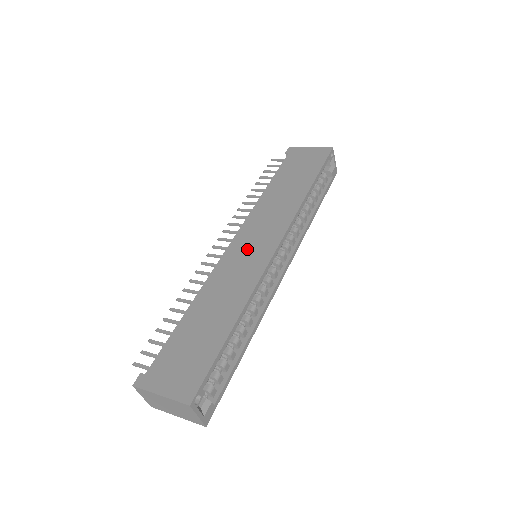
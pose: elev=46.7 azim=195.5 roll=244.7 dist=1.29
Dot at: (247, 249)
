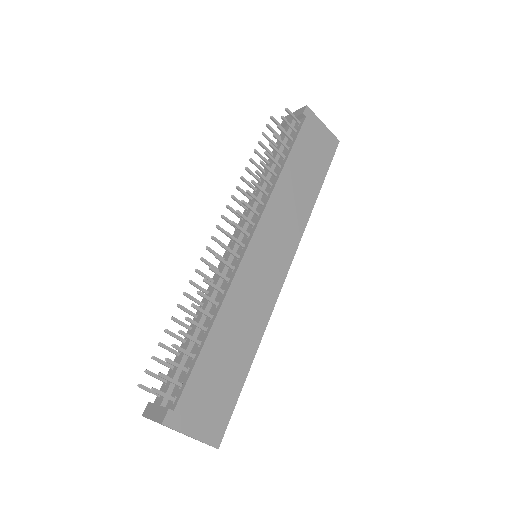
Dot at: (264, 261)
